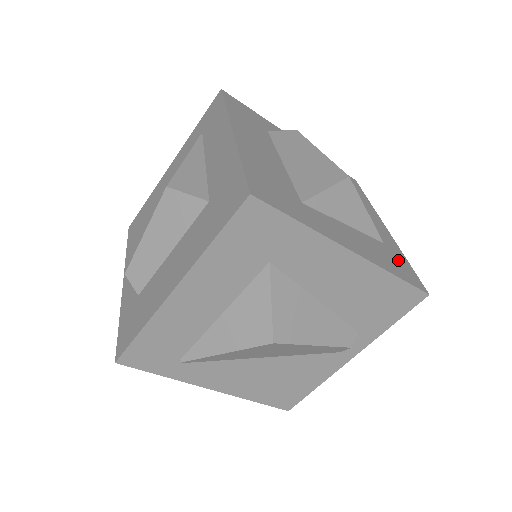
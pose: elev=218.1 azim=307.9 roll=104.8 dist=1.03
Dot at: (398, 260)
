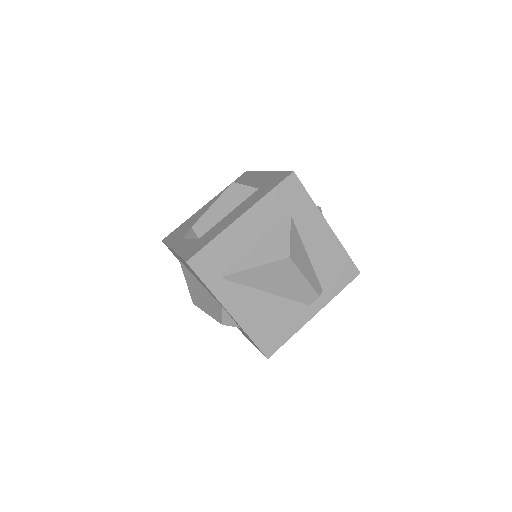
Dot at: occluded
